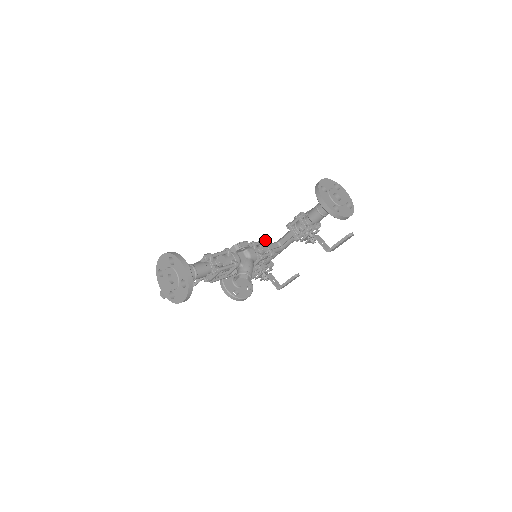
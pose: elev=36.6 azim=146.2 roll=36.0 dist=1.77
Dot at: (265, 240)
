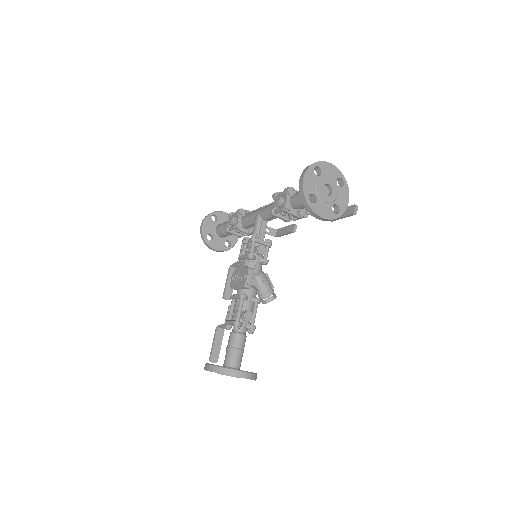
Dot at: (256, 239)
